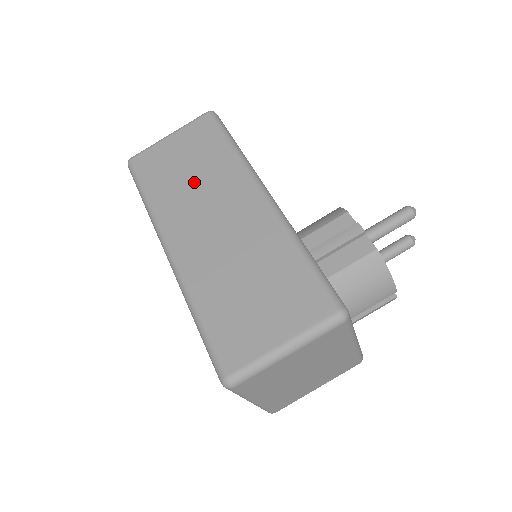
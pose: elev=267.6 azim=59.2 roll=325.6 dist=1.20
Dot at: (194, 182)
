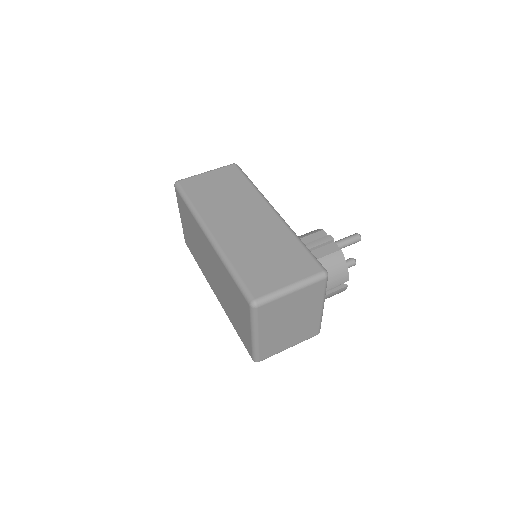
Dot at: (226, 199)
